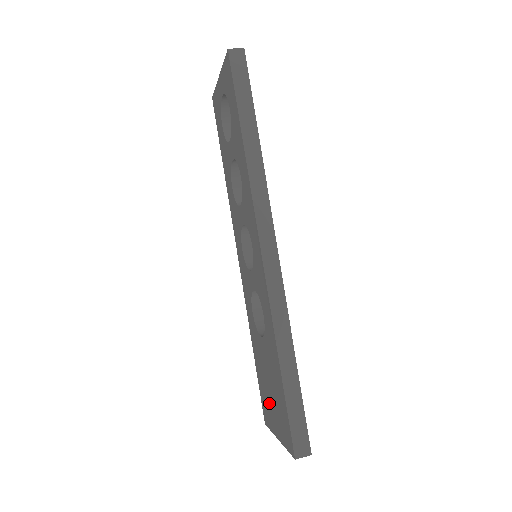
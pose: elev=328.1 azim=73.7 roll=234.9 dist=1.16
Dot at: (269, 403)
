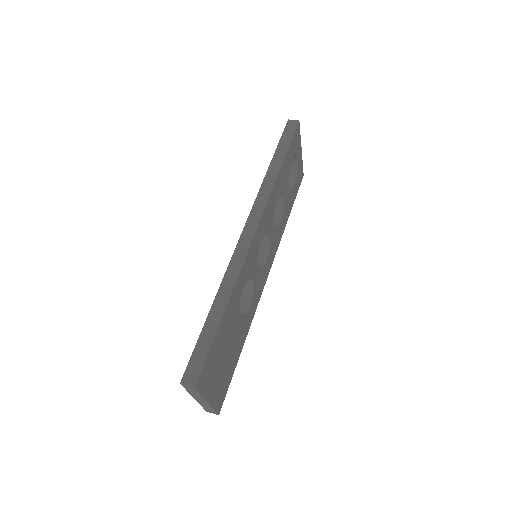
Dot at: occluded
